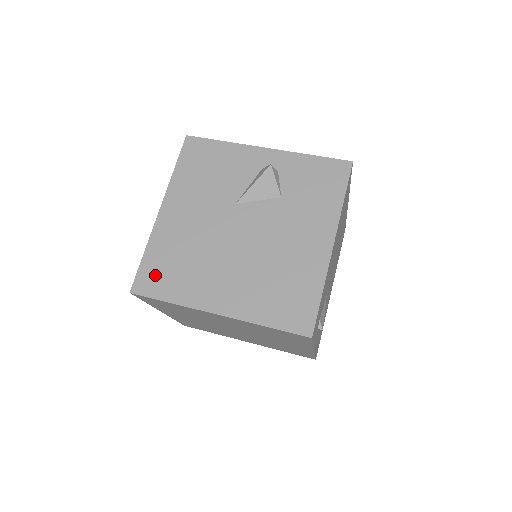
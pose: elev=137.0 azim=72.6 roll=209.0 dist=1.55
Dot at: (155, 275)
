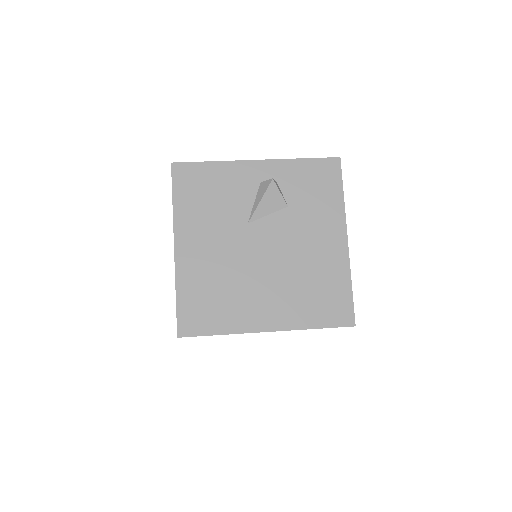
Dot at: (196, 313)
